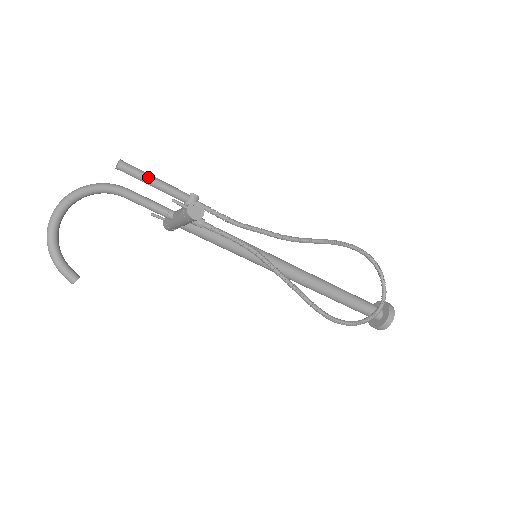
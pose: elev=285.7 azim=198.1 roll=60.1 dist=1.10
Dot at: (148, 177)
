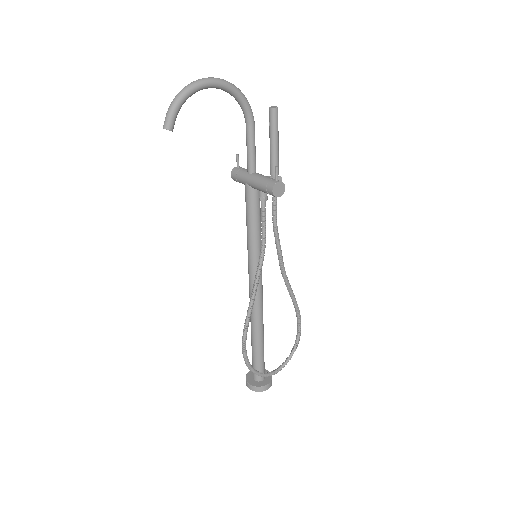
Dot at: (277, 136)
